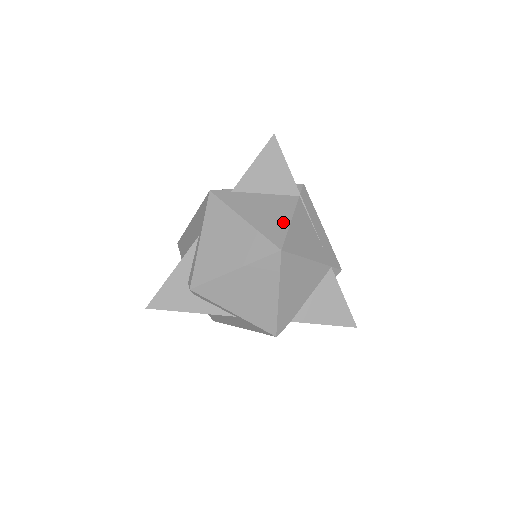
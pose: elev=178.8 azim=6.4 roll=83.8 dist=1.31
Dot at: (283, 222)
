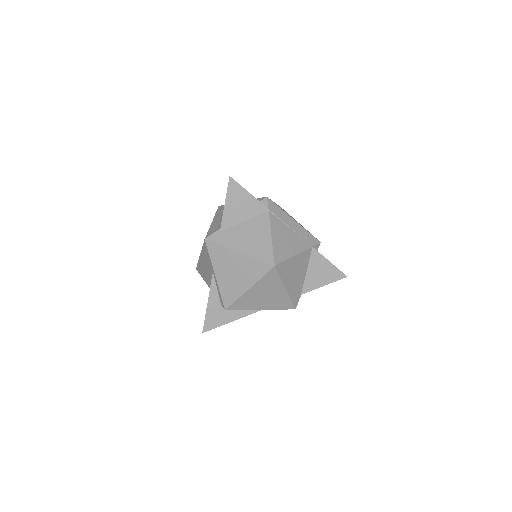
Dot at: (266, 241)
